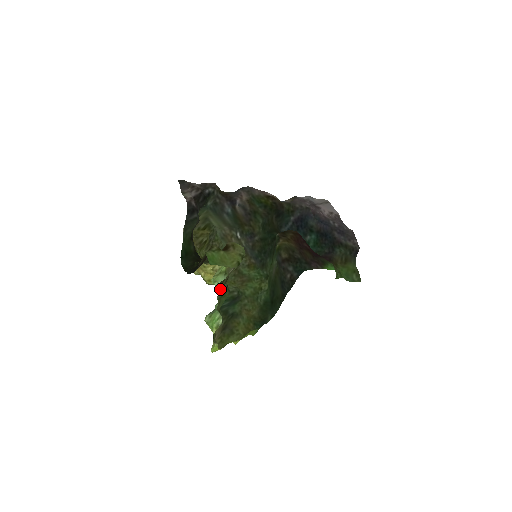
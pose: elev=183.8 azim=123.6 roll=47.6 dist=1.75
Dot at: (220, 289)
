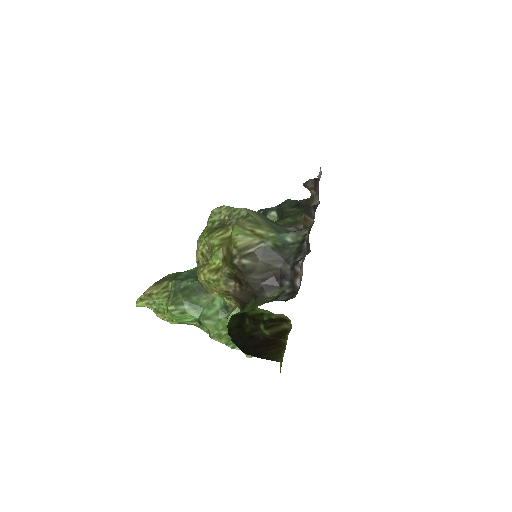
Dot at: occluded
